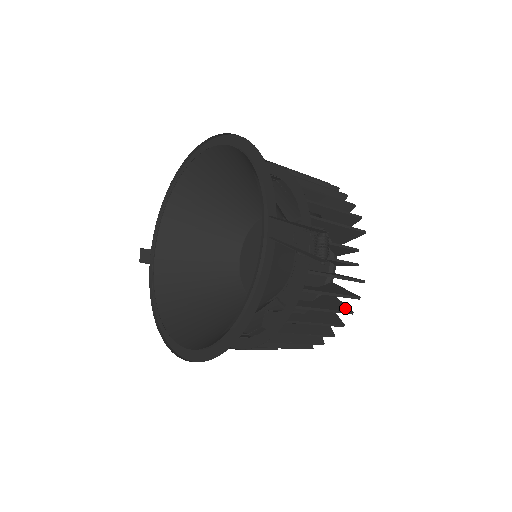
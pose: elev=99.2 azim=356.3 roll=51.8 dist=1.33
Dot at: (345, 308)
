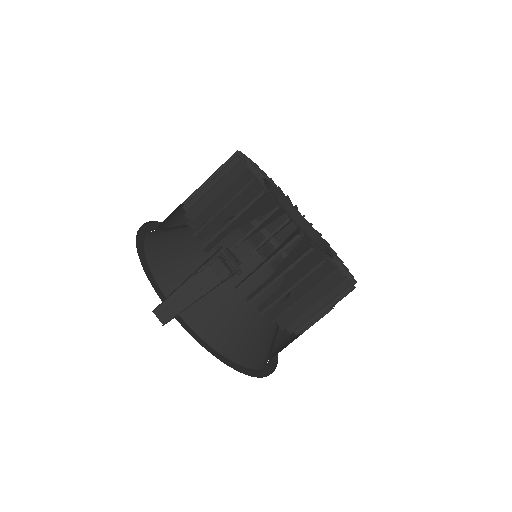
Dot at: (315, 262)
